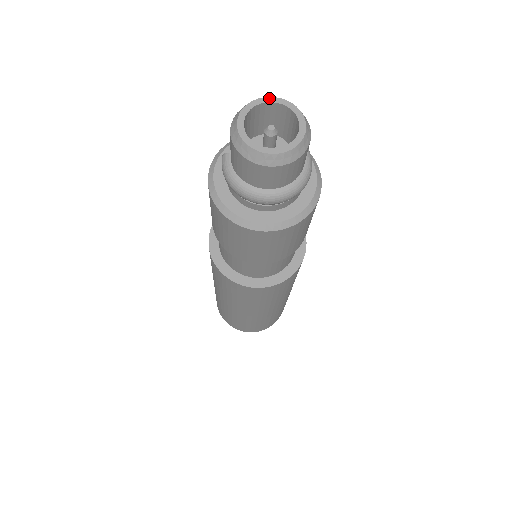
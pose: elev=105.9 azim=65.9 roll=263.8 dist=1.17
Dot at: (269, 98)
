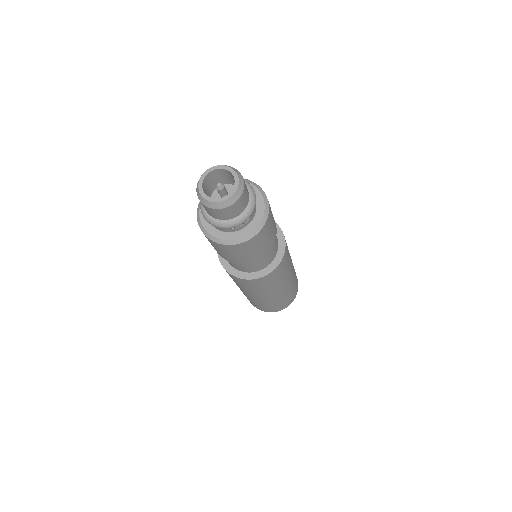
Dot at: (231, 169)
